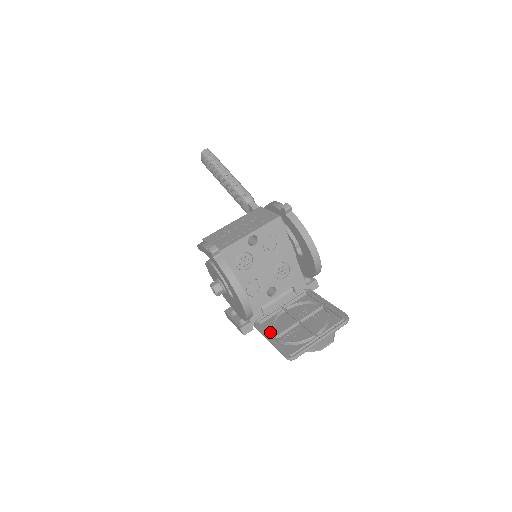
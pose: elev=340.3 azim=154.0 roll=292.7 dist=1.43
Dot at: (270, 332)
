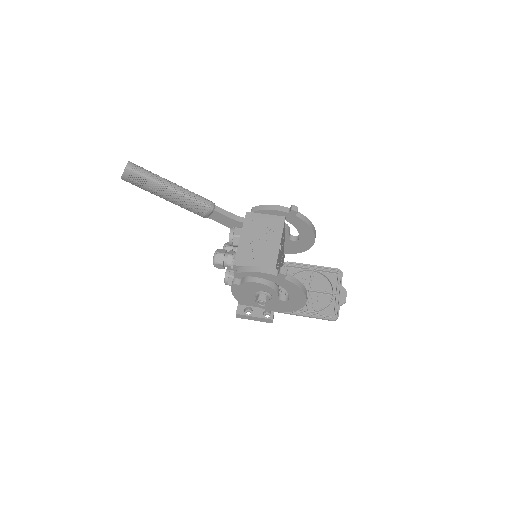
Dot at: occluded
